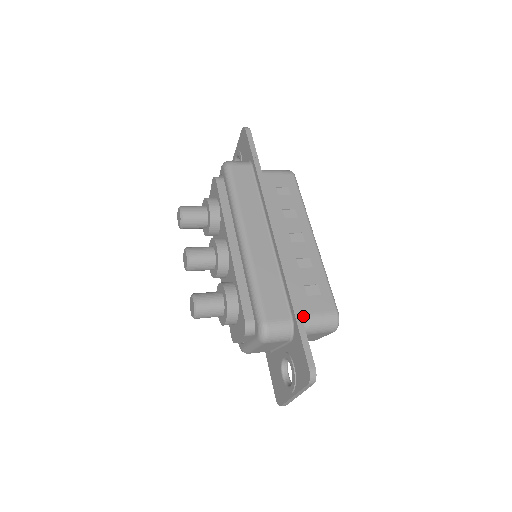
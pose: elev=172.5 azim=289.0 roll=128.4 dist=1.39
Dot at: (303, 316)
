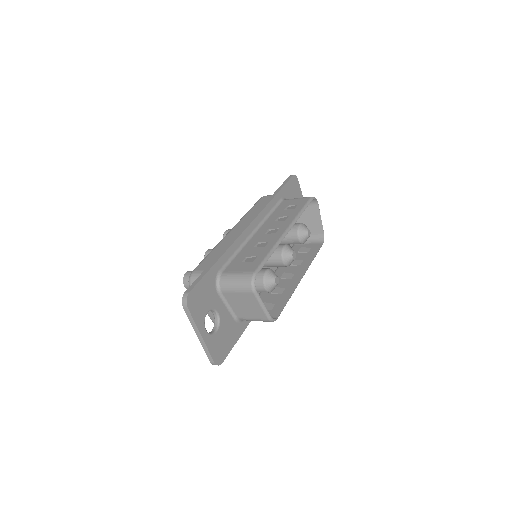
Dot at: (226, 273)
